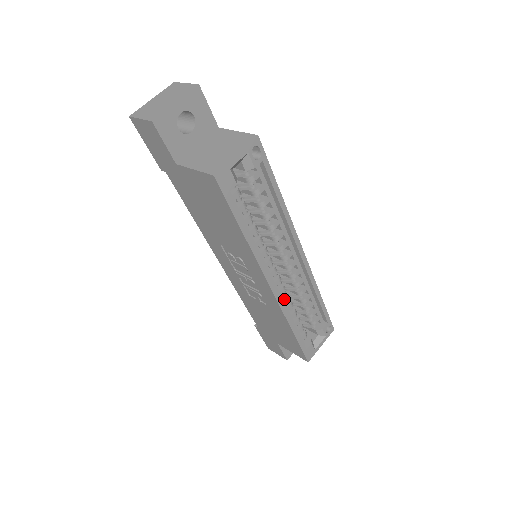
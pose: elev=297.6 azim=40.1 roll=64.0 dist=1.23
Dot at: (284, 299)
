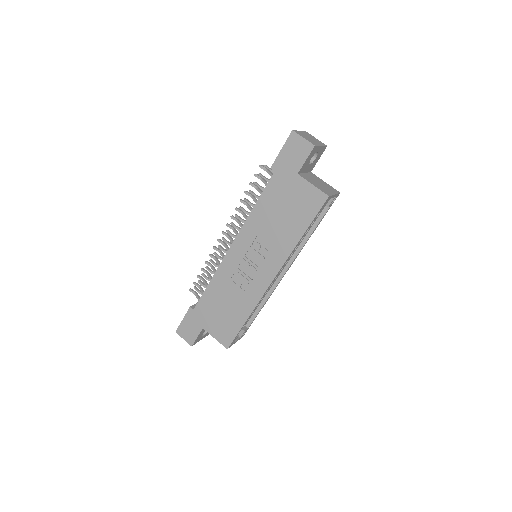
Dot at: occluded
